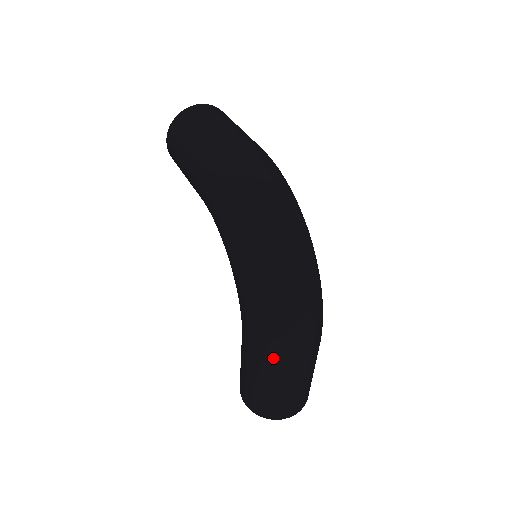
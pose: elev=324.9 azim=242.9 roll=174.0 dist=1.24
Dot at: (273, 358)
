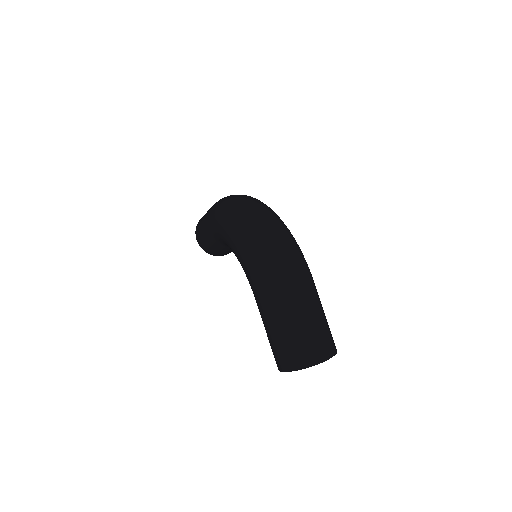
Dot at: (272, 287)
